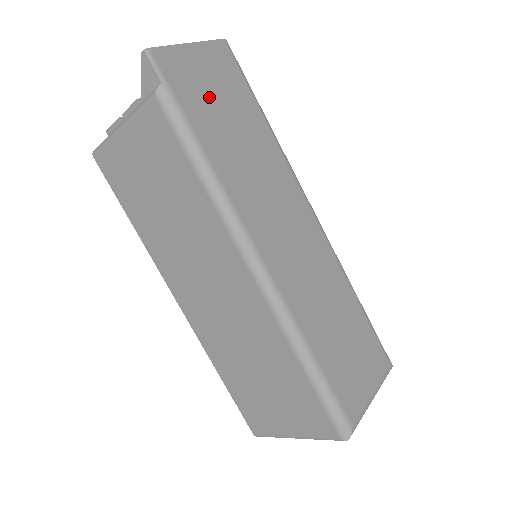
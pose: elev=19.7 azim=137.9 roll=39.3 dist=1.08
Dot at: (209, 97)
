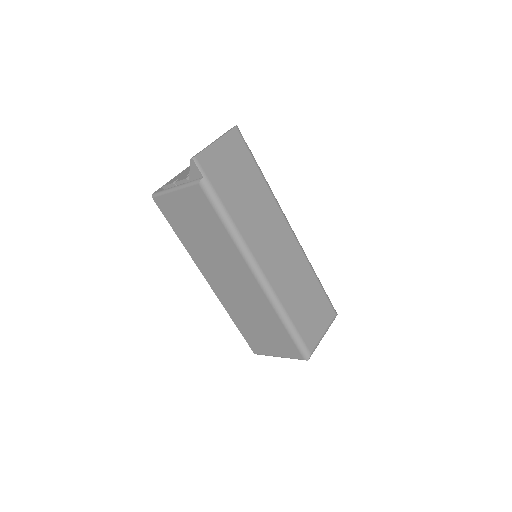
Dot at: (229, 175)
